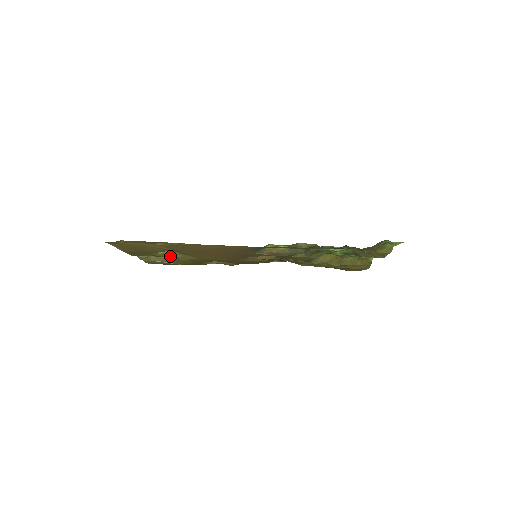
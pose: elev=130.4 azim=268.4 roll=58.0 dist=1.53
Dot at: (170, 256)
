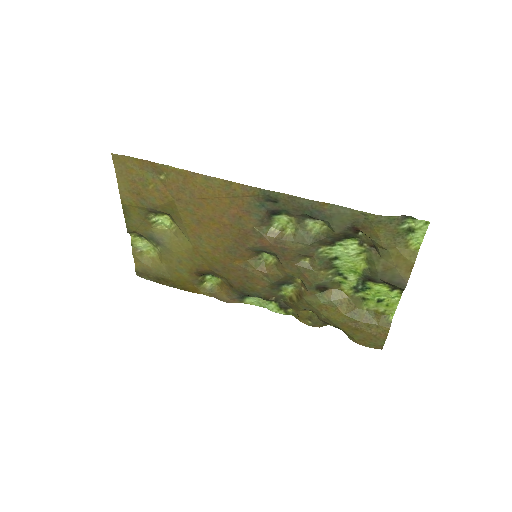
Dot at: (165, 240)
